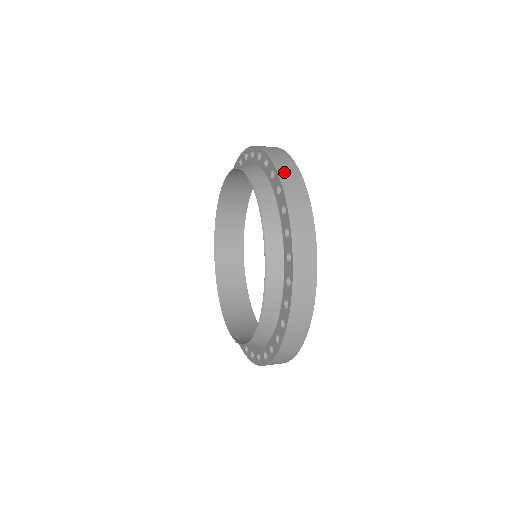
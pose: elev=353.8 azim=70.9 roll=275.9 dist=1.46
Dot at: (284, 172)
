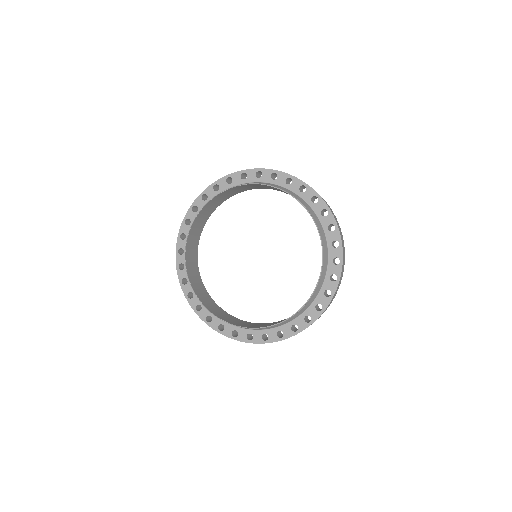
Dot at: occluded
